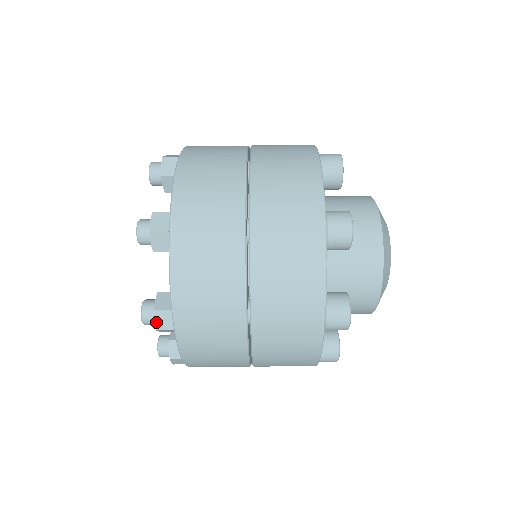
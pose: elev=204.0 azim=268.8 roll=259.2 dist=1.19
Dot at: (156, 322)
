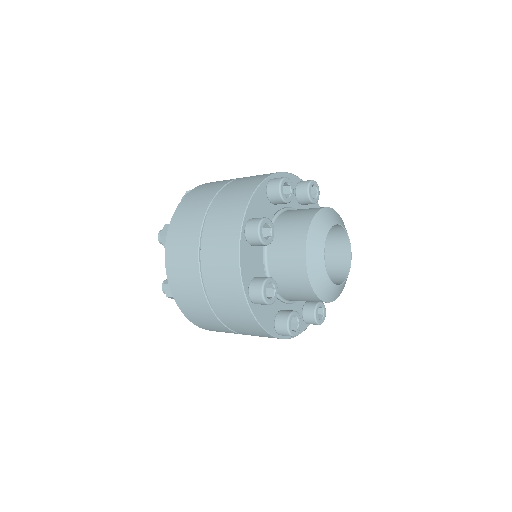
Dot at: occluded
